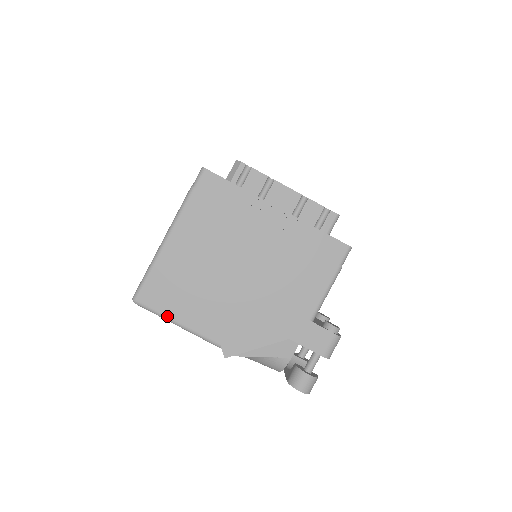
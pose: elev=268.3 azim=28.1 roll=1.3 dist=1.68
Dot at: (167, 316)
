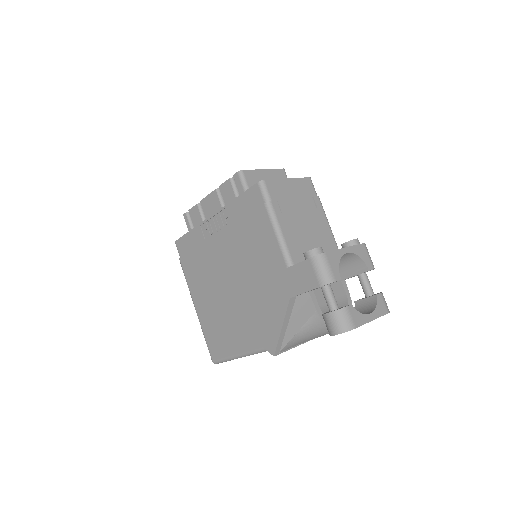
Dot at: (229, 356)
